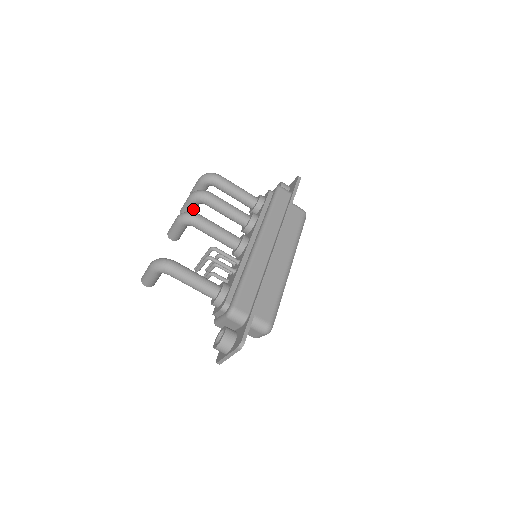
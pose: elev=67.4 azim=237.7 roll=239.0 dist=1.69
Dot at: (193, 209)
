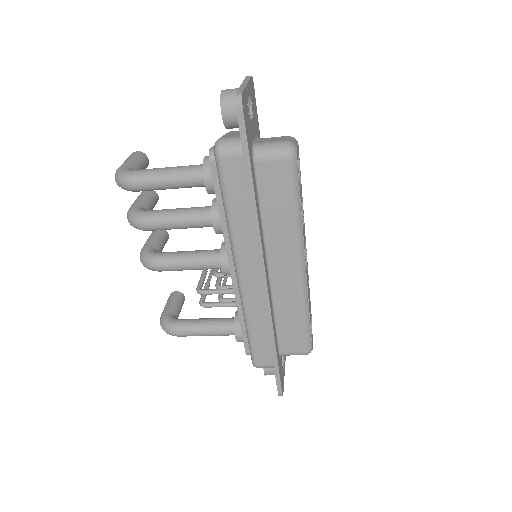
Dot at: occluded
